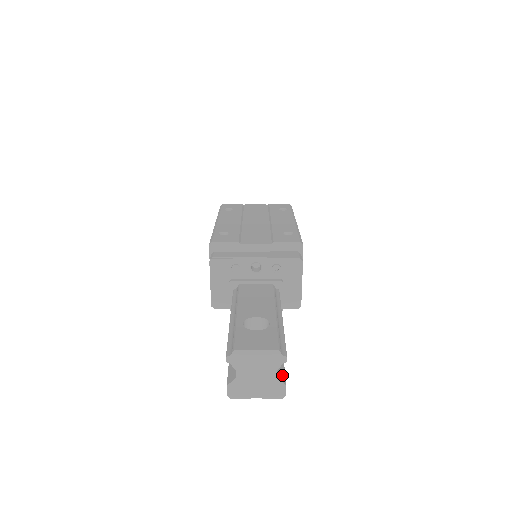
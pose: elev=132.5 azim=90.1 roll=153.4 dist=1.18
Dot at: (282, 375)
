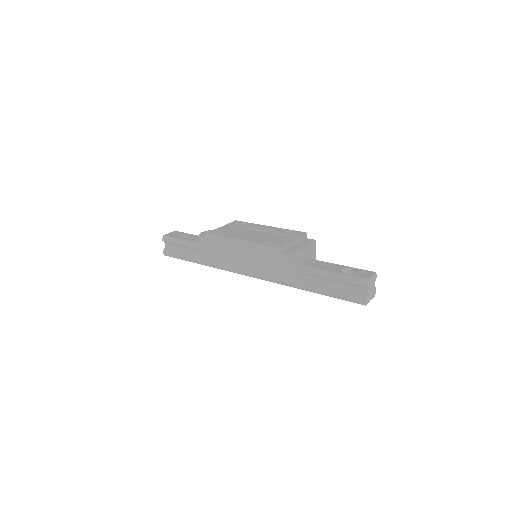
Dot at: occluded
